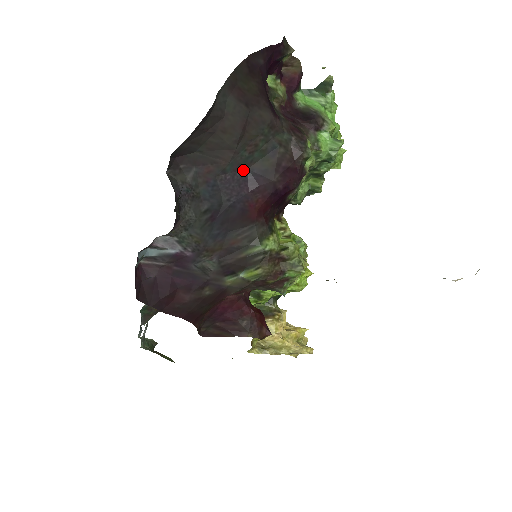
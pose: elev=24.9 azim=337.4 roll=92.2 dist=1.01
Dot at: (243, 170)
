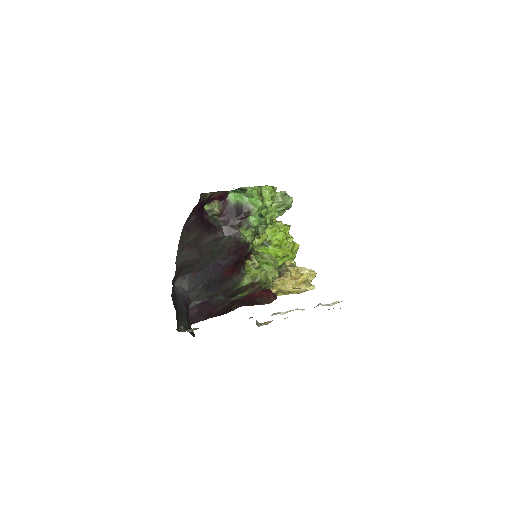
Dot at: (212, 262)
